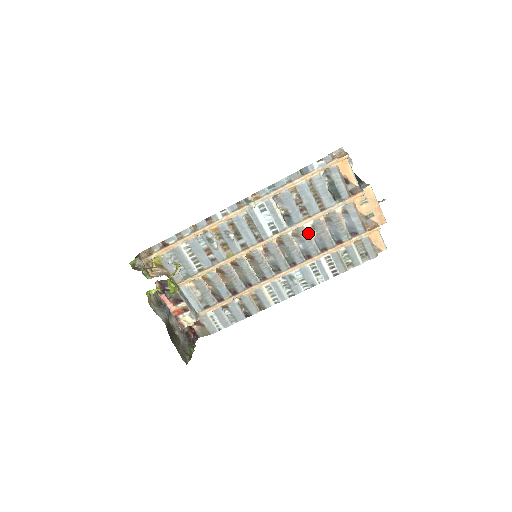
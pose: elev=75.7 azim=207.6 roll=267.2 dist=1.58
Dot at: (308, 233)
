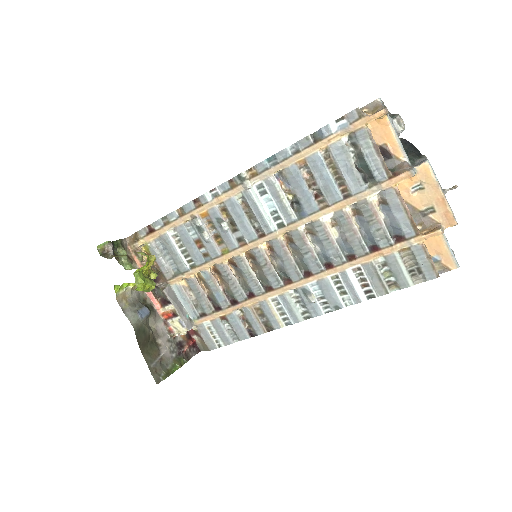
Dot at: (327, 230)
